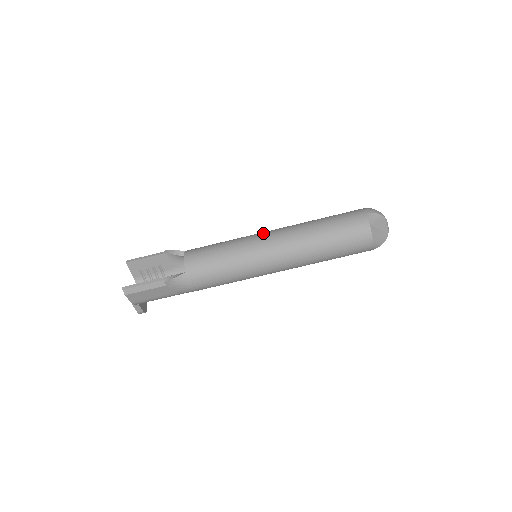
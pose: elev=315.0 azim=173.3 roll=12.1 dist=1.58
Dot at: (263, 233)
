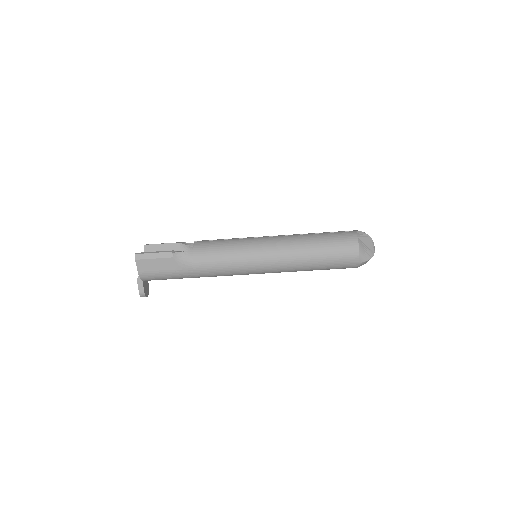
Dot at: occluded
